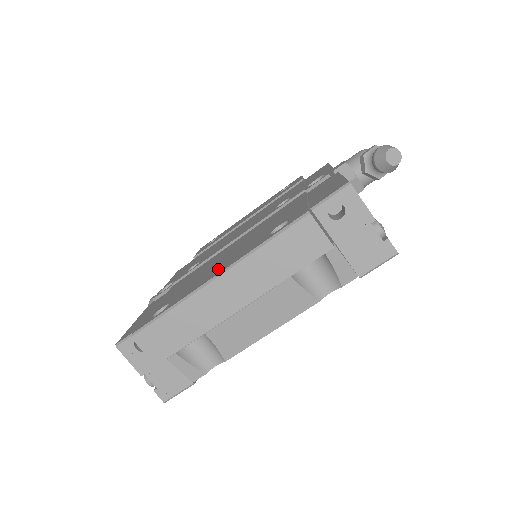
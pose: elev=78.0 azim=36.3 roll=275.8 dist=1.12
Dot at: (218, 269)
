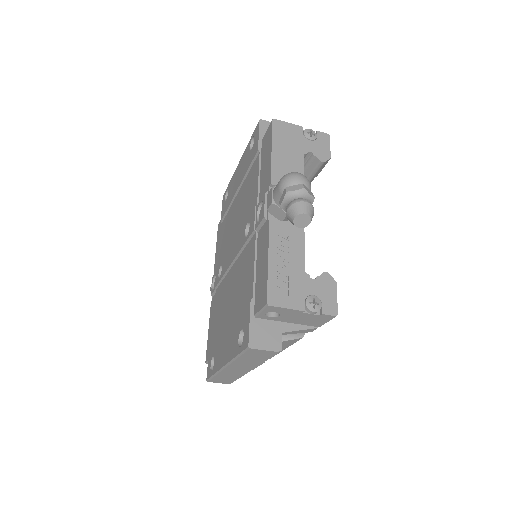
Dot at: (225, 351)
